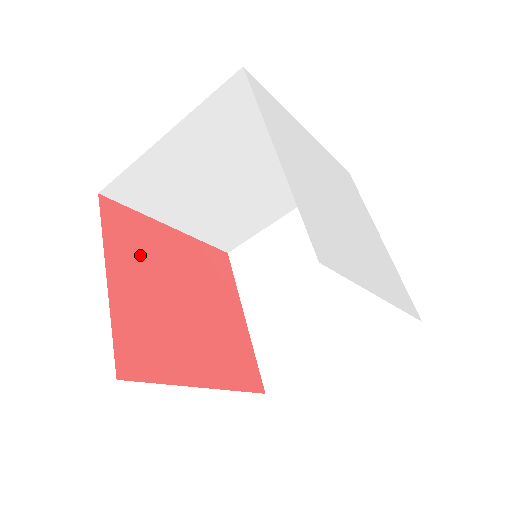
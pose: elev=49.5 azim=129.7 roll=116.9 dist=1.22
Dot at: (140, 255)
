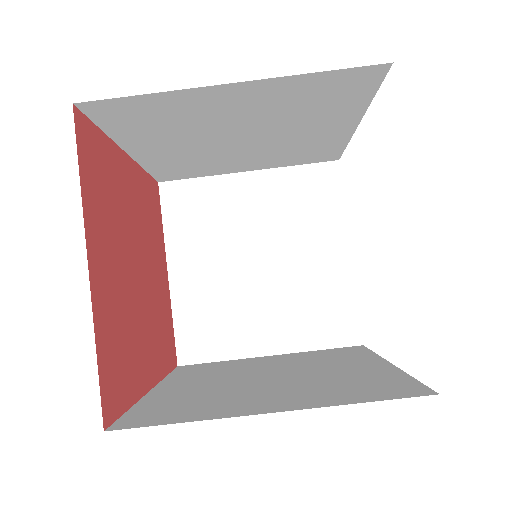
Dot at: (109, 213)
